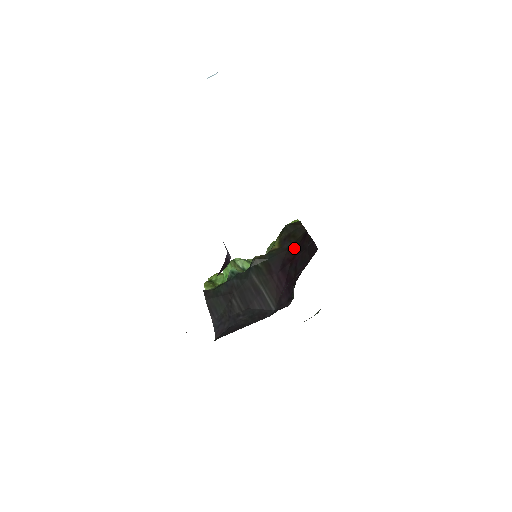
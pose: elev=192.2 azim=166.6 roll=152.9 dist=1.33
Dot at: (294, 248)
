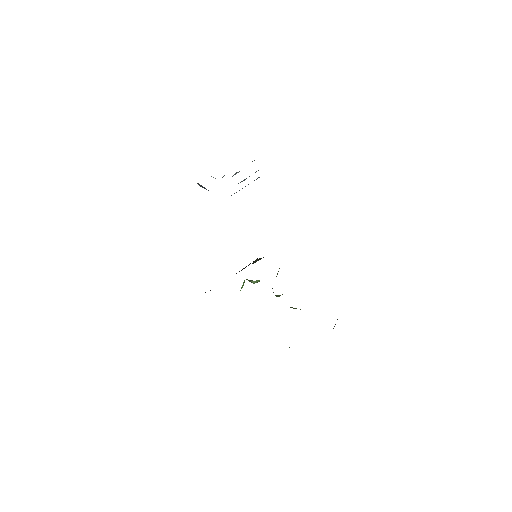
Dot at: occluded
